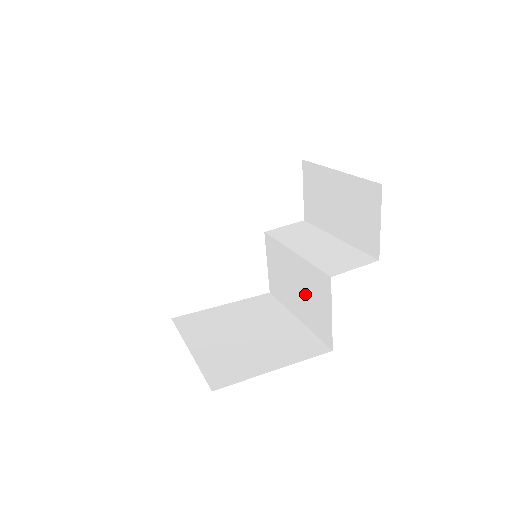
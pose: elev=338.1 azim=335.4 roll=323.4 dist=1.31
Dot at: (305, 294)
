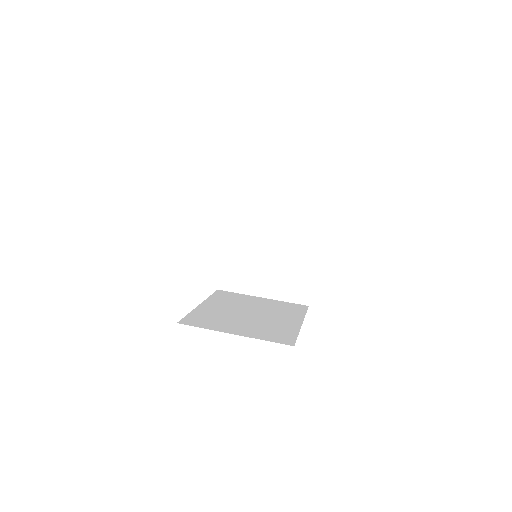
Dot at: occluded
